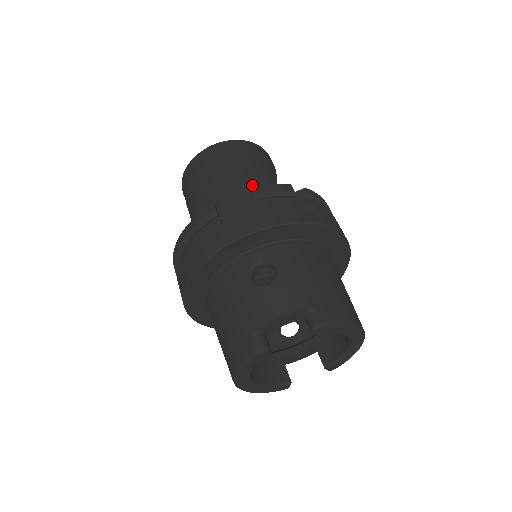
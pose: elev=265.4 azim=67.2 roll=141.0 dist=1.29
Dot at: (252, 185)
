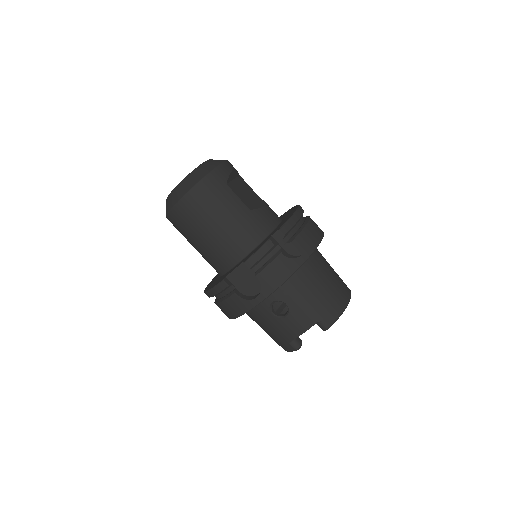
Dot at: (235, 232)
